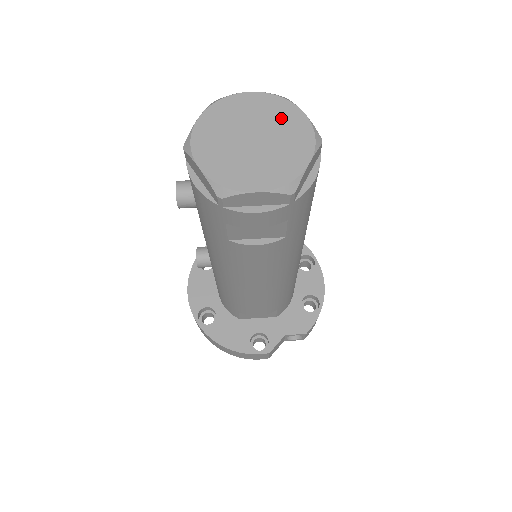
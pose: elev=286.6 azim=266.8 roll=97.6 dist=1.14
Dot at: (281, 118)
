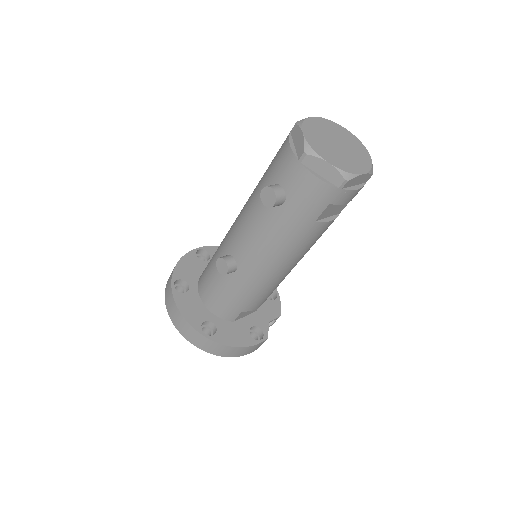
Dot at: (339, 132)
